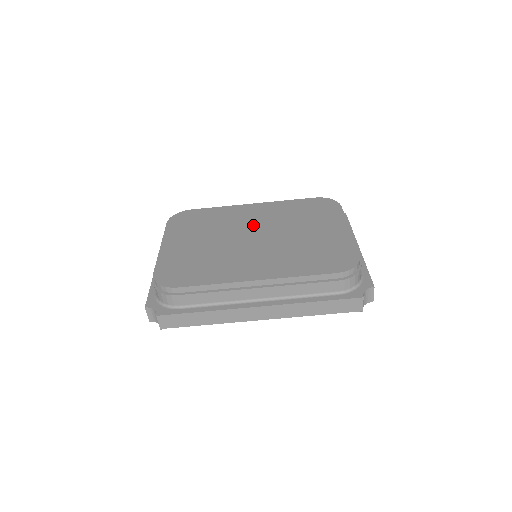
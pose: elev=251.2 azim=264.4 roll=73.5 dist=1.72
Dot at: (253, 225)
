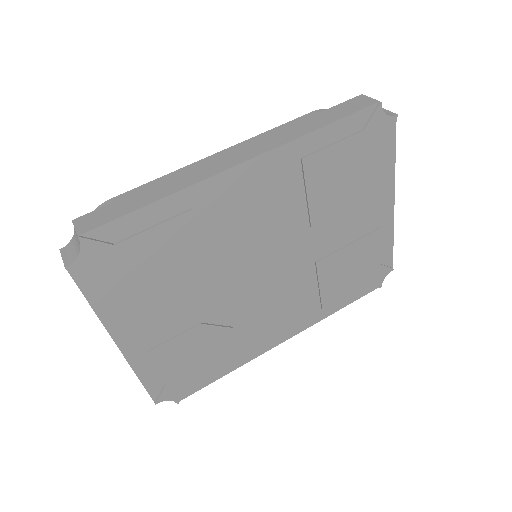
Dot at: occluded
